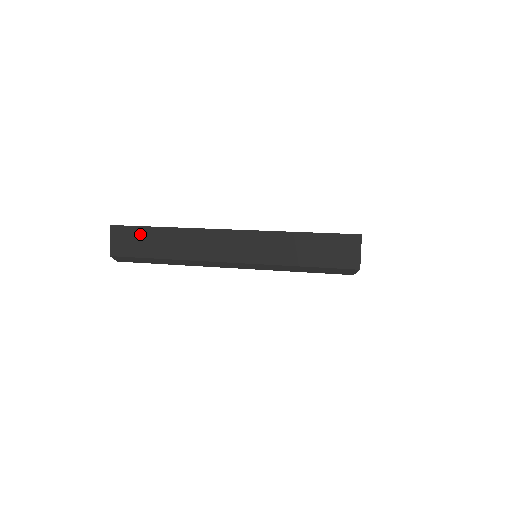
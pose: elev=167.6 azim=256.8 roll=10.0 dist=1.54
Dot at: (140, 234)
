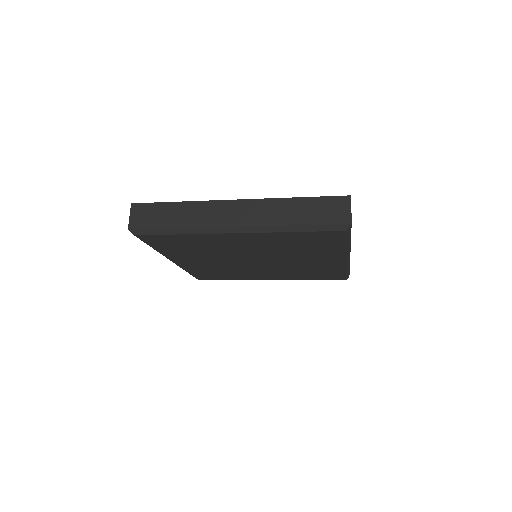
Dot at: (157, 209)
